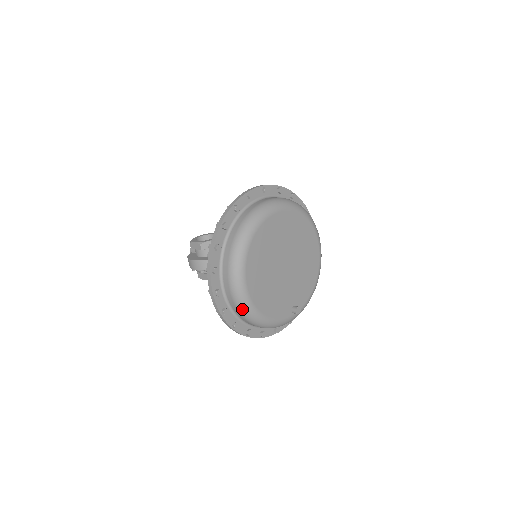
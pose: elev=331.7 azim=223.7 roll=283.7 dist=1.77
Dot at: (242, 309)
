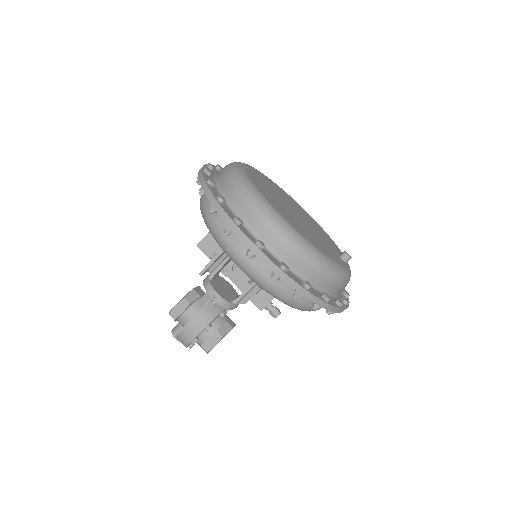
Dot at: (300, 250)
